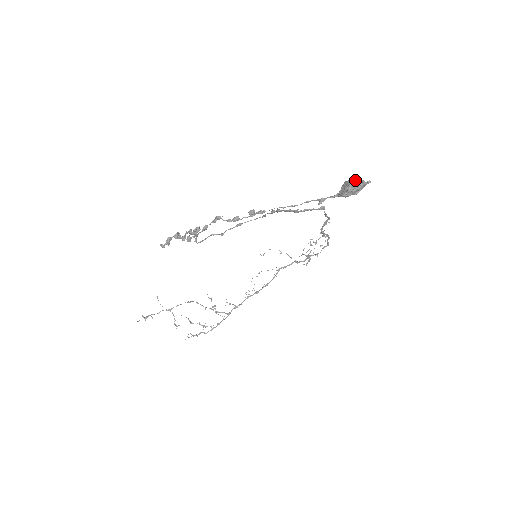
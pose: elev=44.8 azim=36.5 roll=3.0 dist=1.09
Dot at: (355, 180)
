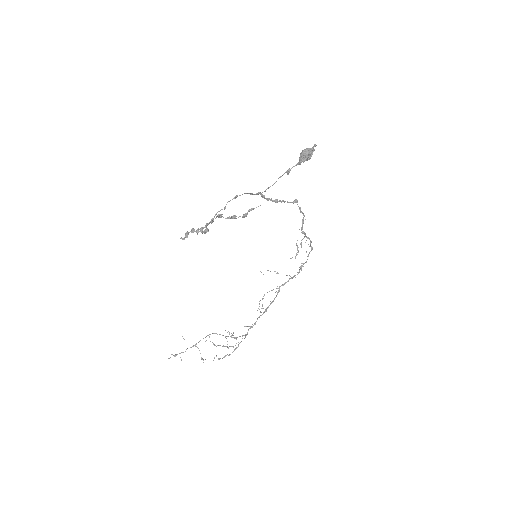
Dot at: (306, 149)
